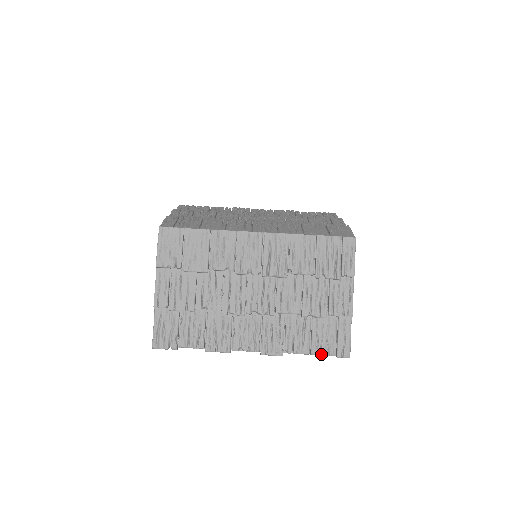
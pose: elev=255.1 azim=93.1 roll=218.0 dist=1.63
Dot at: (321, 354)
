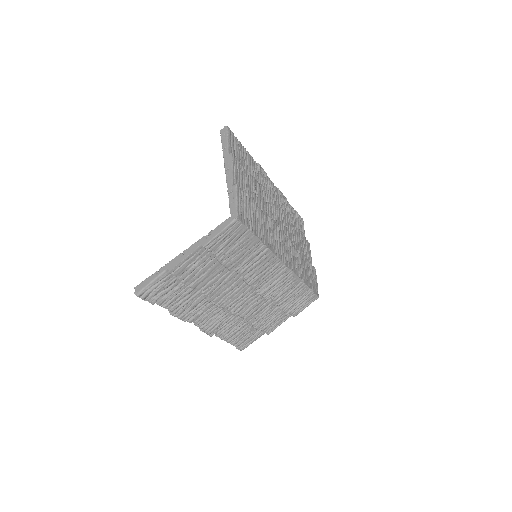
Dot at: (231, 344)
